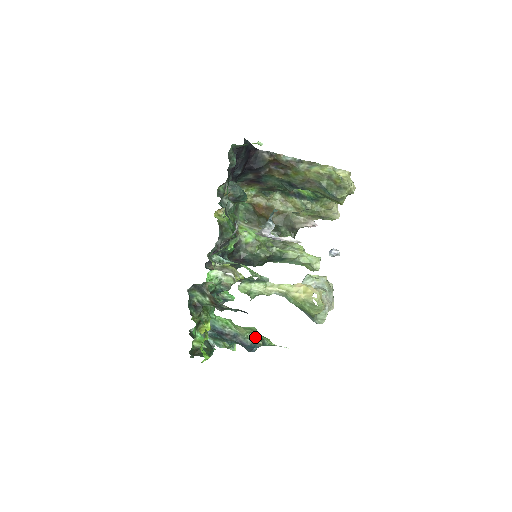
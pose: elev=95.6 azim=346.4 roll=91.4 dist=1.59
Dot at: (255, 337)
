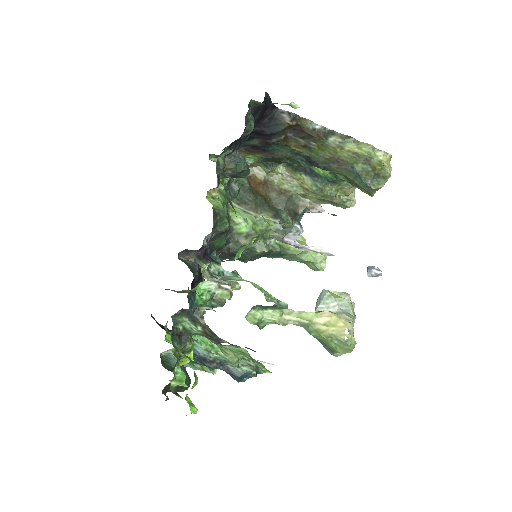
Dot at: (248, 365)
